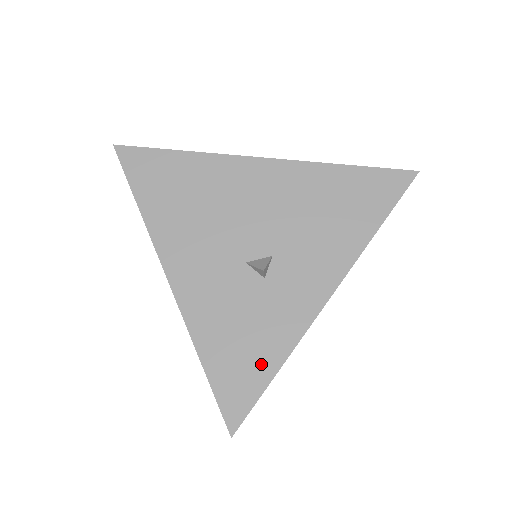
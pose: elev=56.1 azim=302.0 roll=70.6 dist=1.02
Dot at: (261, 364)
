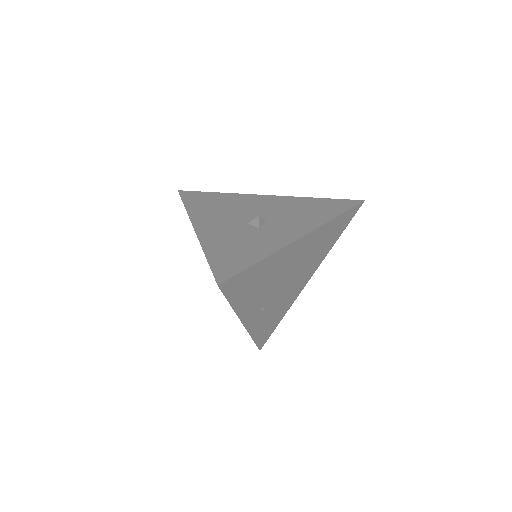
Dot at: (249, 257)
